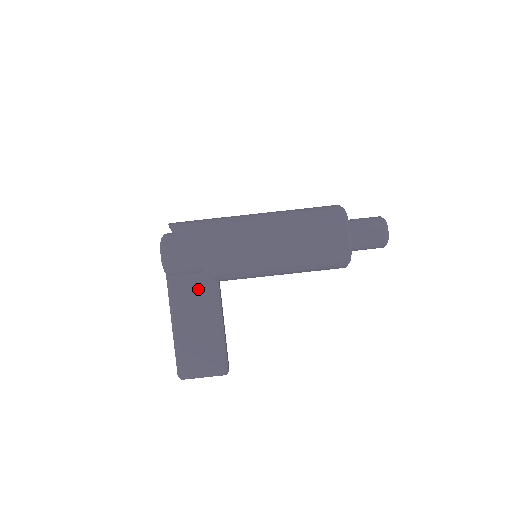
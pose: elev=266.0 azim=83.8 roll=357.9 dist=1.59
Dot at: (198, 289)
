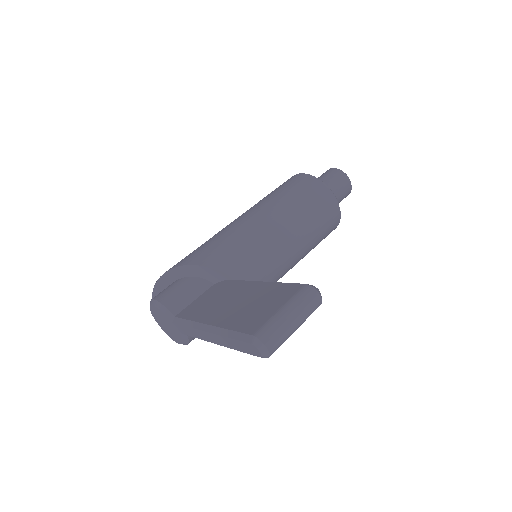
Dot at: (214, 295)
